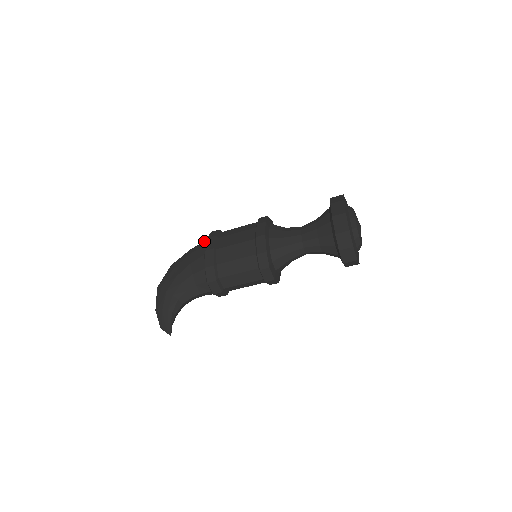
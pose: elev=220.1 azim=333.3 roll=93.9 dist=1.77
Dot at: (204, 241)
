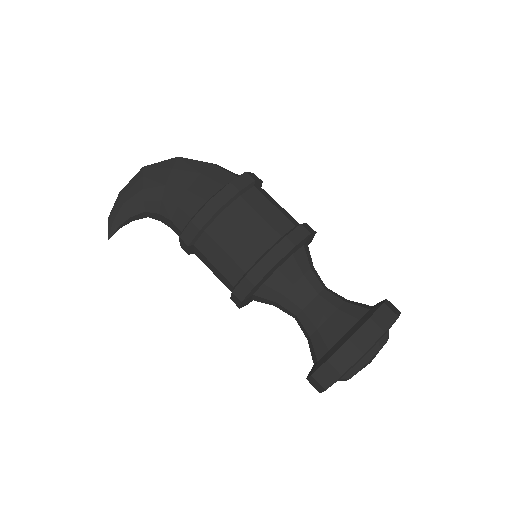
Dot at: (229, 174)
